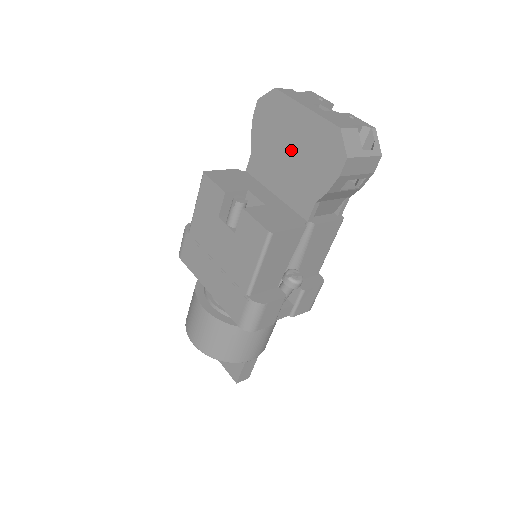
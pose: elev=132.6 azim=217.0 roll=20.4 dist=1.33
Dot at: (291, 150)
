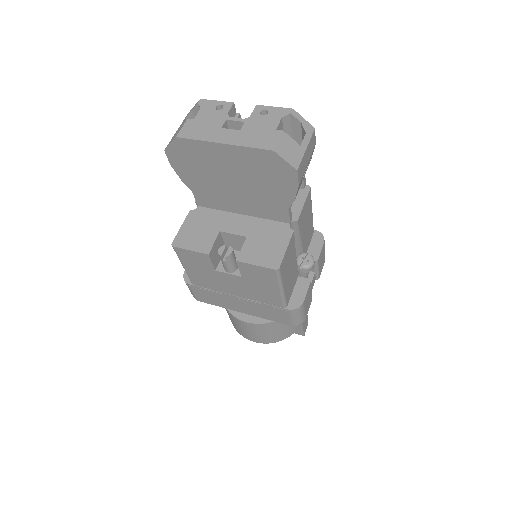
Dot at: (233, 180)
